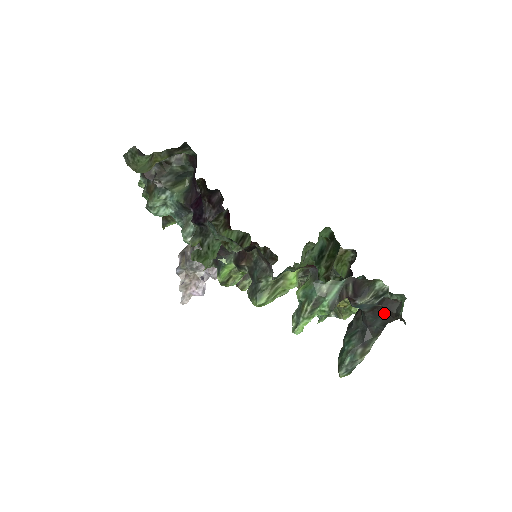
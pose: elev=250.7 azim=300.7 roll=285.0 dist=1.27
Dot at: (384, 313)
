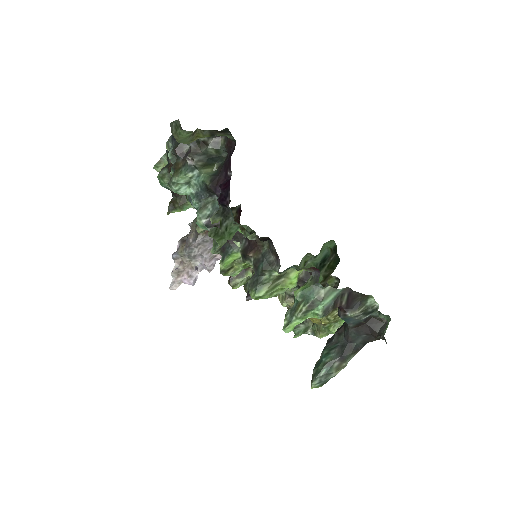
Dot at: (367, 331)
